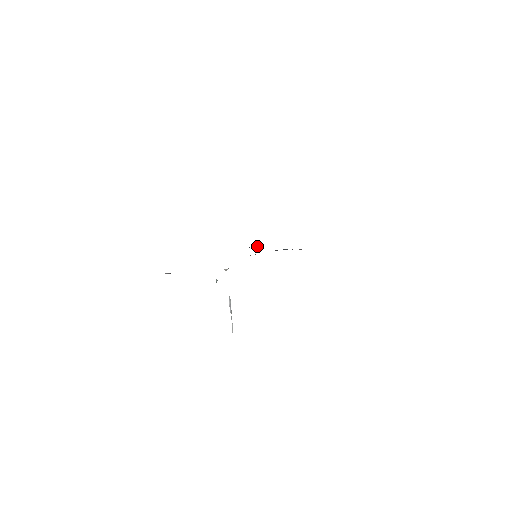
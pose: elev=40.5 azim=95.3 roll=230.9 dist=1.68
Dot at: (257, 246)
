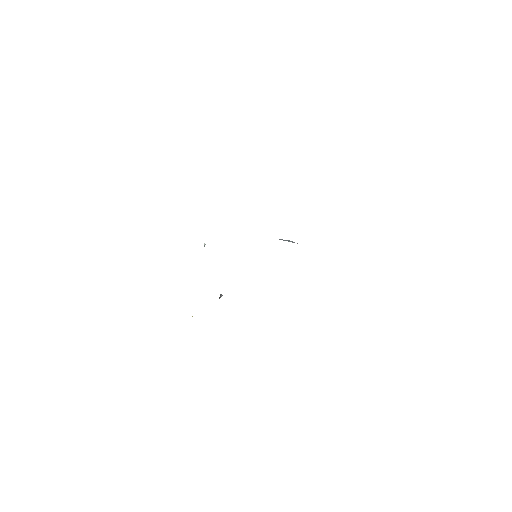
Dot at: occluded
